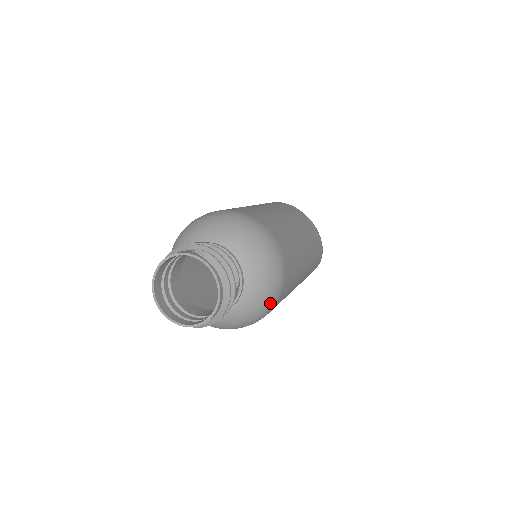
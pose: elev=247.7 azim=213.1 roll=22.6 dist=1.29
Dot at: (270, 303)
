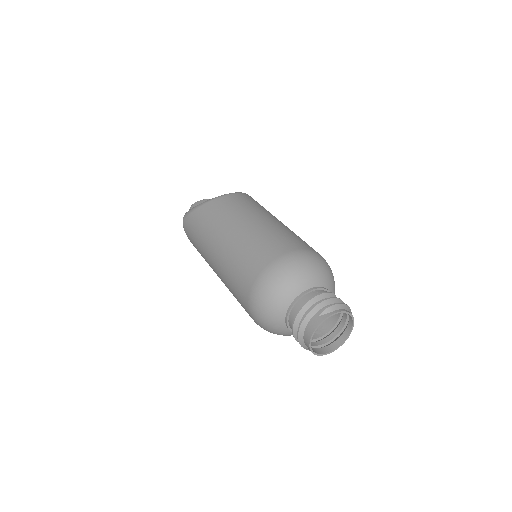
Dot at: occluded
